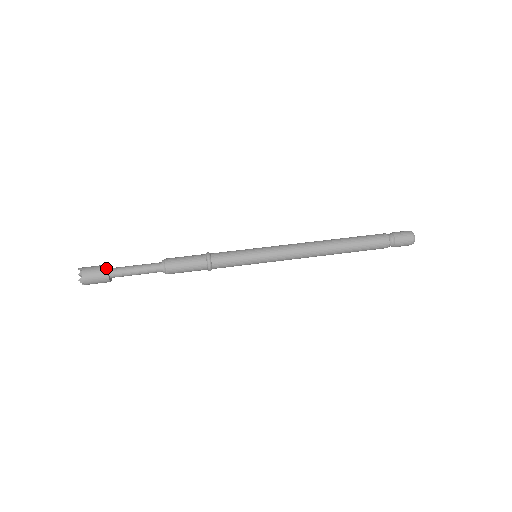
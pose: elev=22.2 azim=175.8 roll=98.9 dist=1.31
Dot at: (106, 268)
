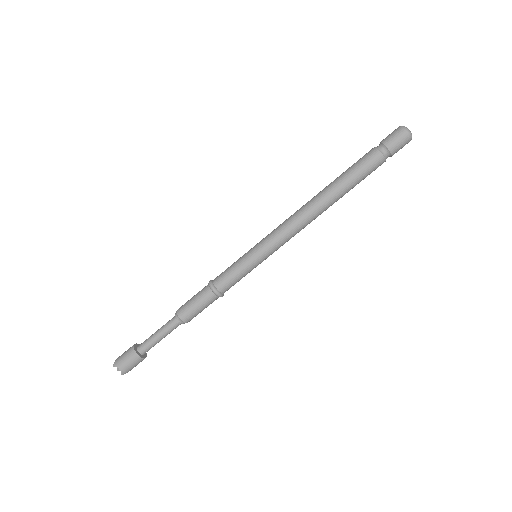
Dot at: (134, 353)
